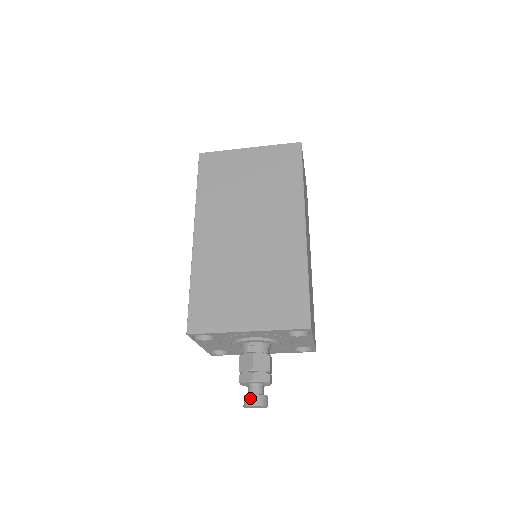
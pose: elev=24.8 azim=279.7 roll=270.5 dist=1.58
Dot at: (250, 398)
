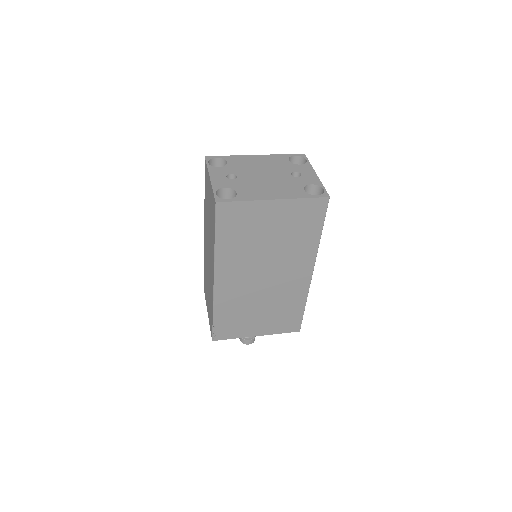
Dot at: (247, 342)
